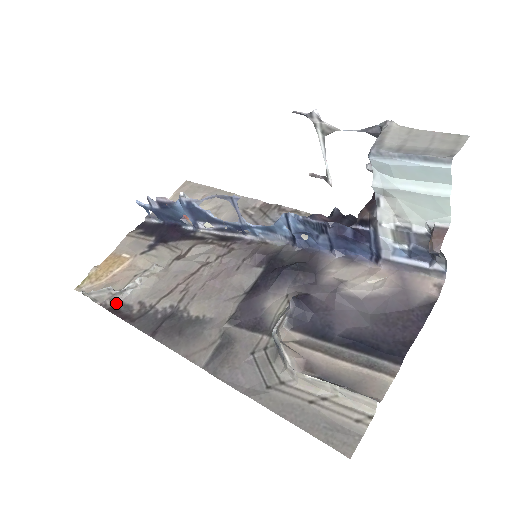
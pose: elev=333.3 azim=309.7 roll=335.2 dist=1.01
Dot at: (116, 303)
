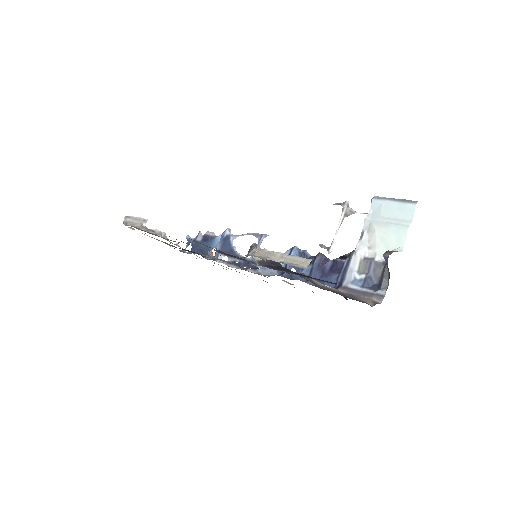
Dot at: (139, 229)
